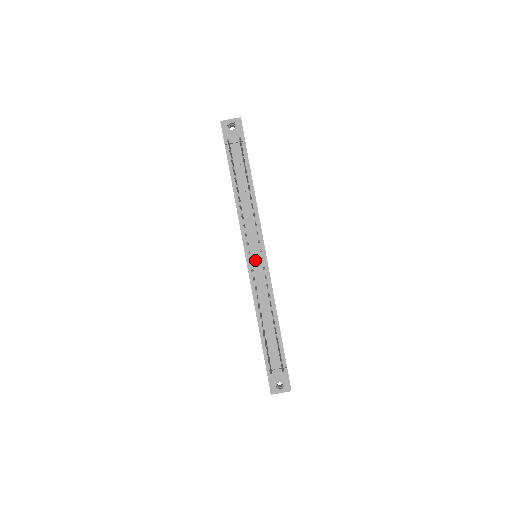
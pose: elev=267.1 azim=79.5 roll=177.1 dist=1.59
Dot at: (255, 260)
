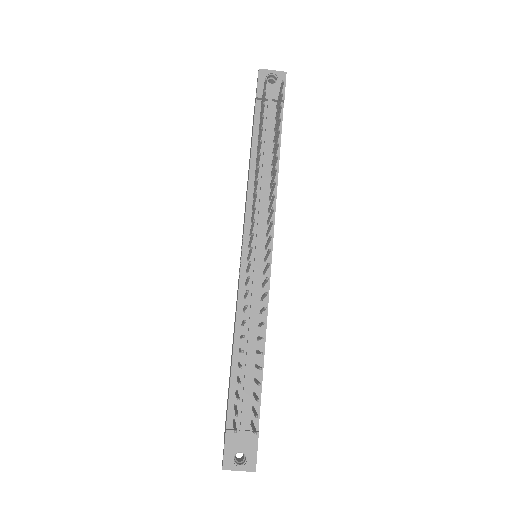
Dot at: (255, 257)
